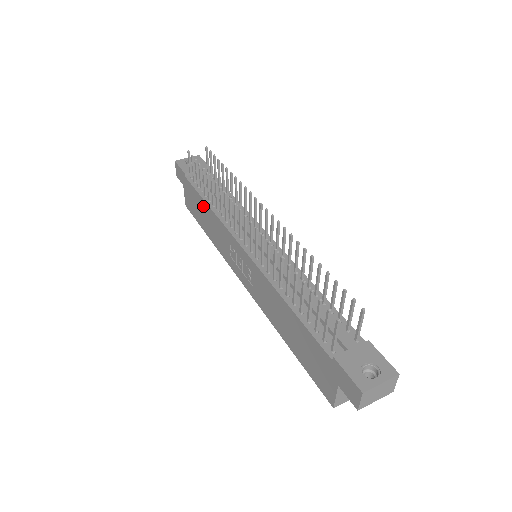
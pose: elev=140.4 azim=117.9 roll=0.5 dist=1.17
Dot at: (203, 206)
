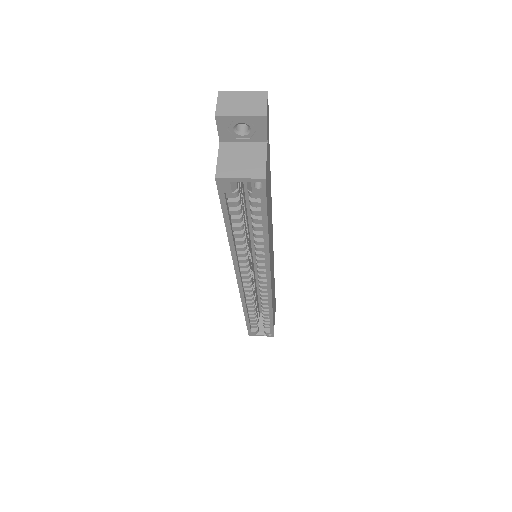
Dot at: occluded
